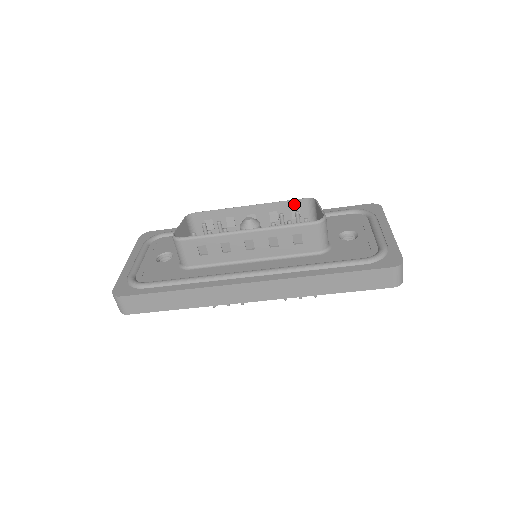
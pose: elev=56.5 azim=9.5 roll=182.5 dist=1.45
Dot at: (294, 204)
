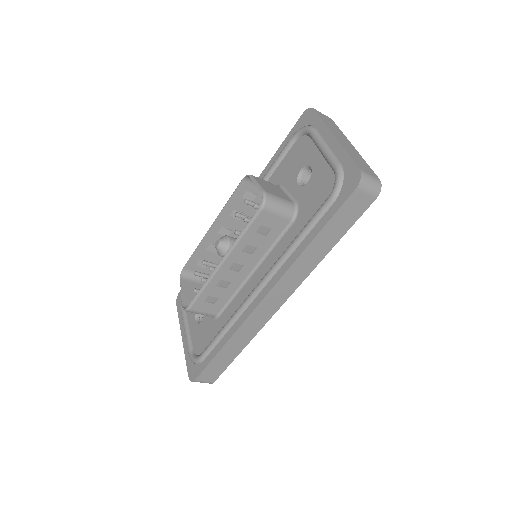
Dot at: (239, 193)
